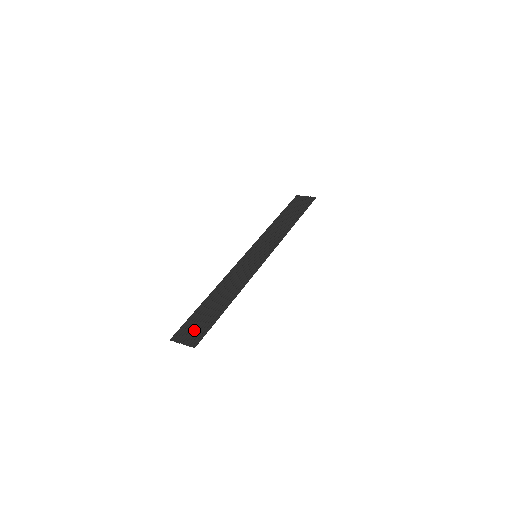
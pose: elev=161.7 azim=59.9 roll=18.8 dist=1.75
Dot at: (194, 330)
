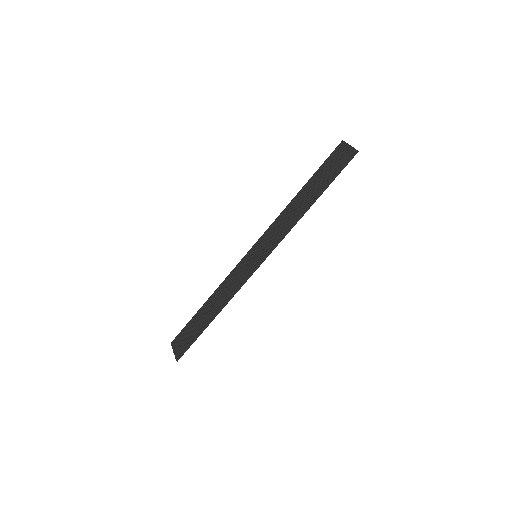
Dot at: (183, 341)
